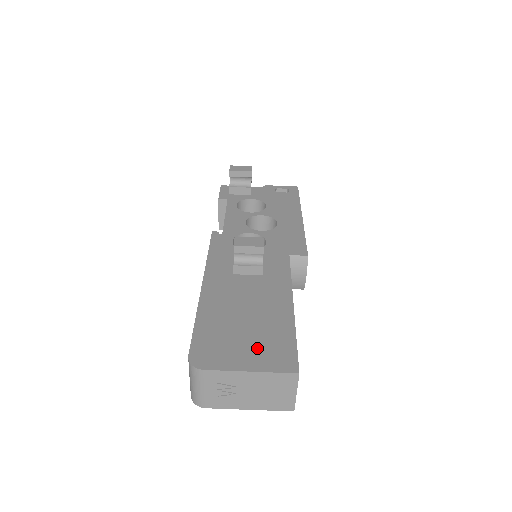
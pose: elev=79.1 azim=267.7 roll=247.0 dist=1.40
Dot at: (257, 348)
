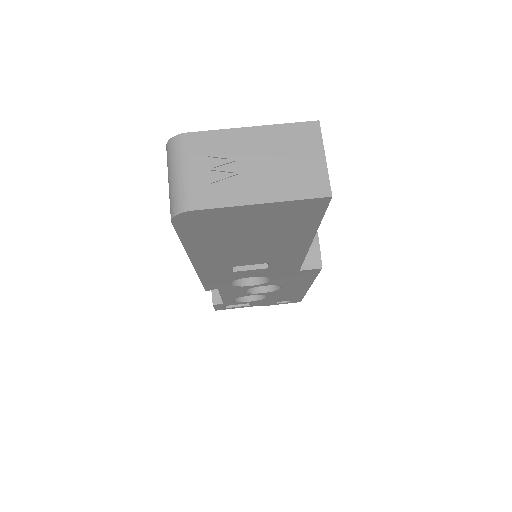
Dot at: occluded
